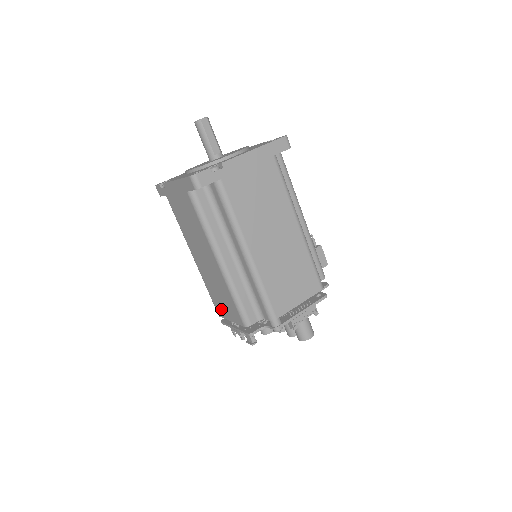
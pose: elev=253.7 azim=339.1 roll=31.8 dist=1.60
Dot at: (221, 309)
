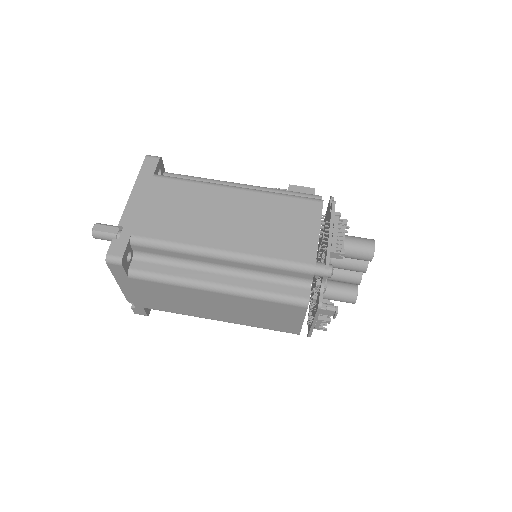
Dot at: (287, 326)
